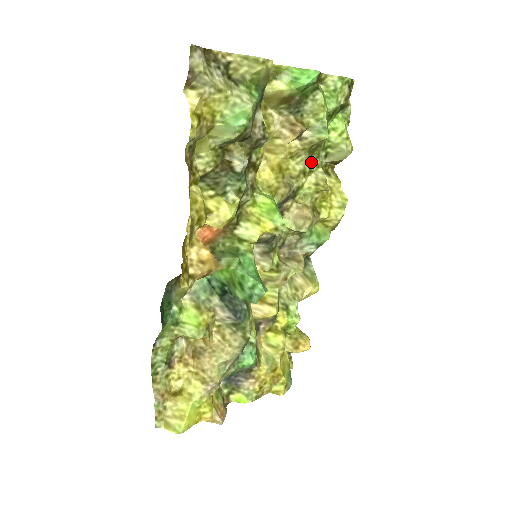
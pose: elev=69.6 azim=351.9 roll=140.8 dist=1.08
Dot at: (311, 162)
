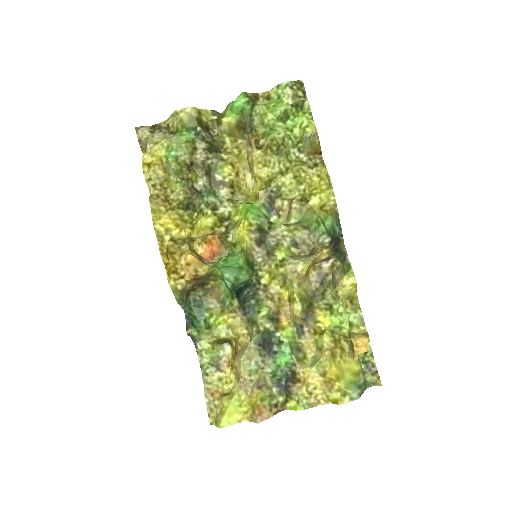
Dot at: (284, 162)
